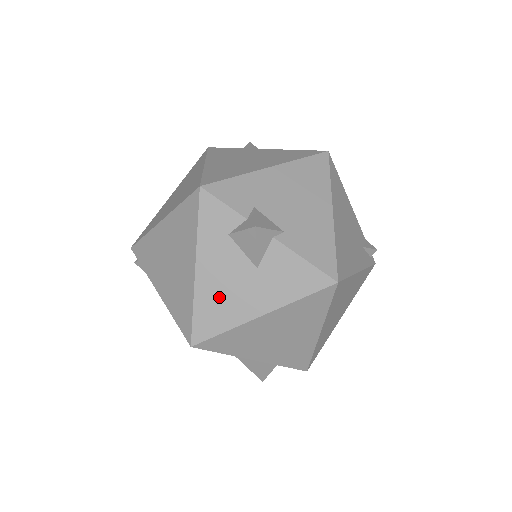
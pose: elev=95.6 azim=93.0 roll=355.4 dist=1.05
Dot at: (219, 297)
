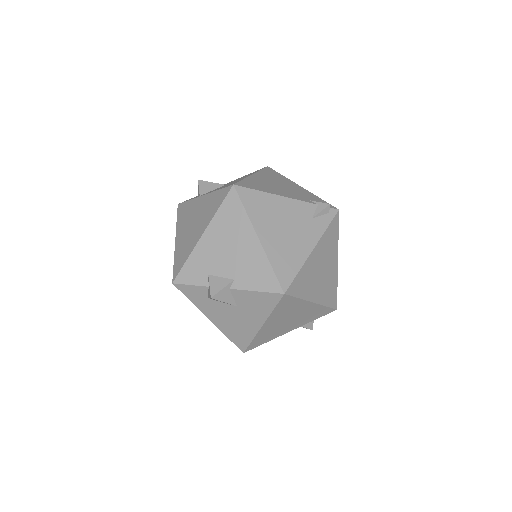
Dot at: (233, 327)
